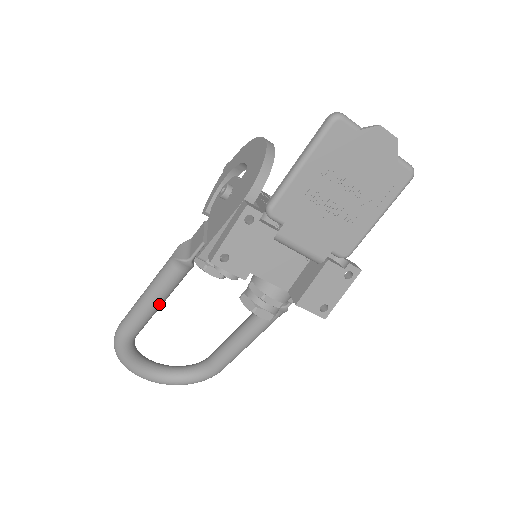
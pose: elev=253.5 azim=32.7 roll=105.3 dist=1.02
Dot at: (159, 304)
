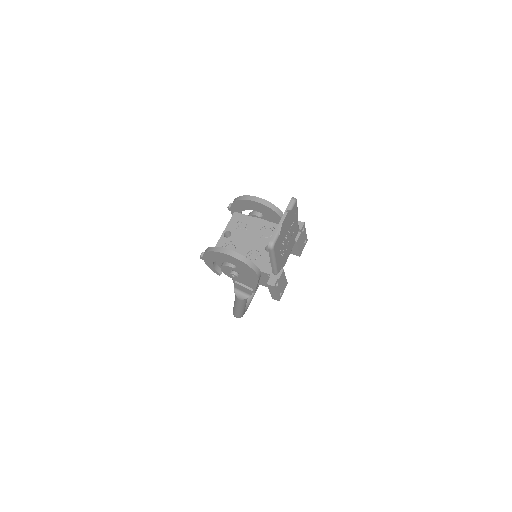
Dot at: occluded
